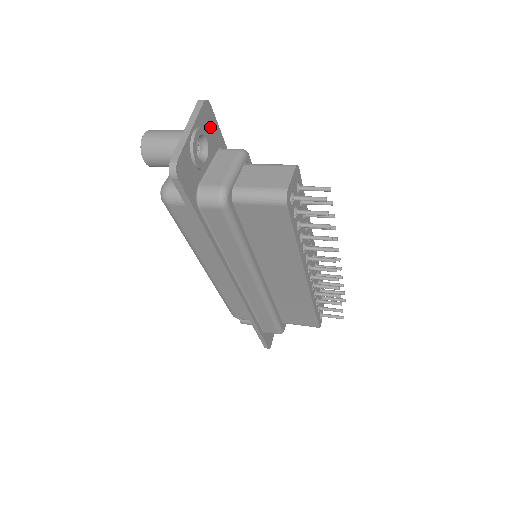
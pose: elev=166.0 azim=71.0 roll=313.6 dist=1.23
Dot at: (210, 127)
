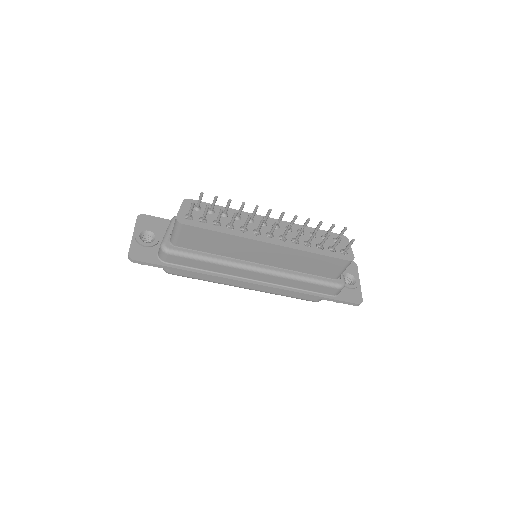
Dot at: (152, 223)
